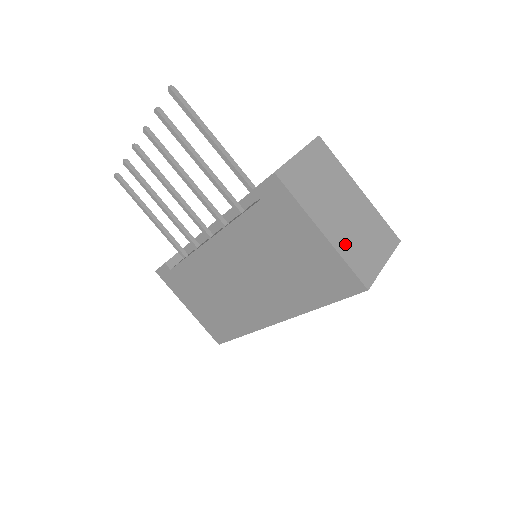
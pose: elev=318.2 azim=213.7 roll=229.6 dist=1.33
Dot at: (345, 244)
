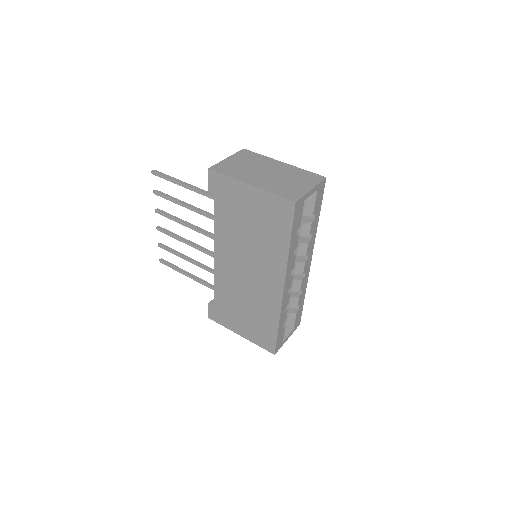
Dot at: (271, 186)
